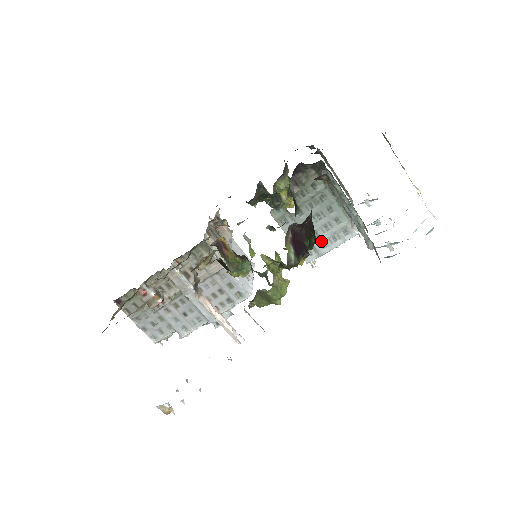
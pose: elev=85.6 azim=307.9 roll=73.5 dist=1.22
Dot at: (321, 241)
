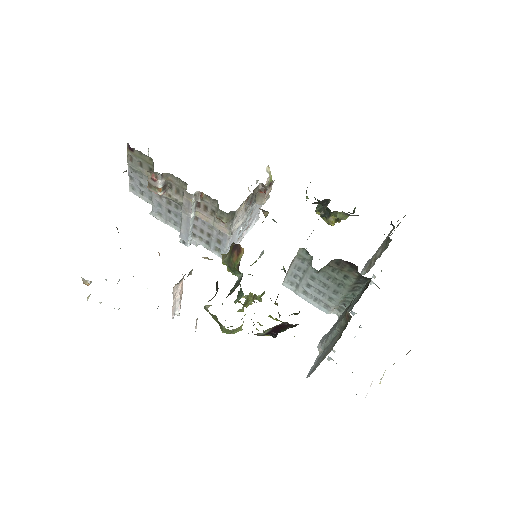
Dot at: (306, 291)
